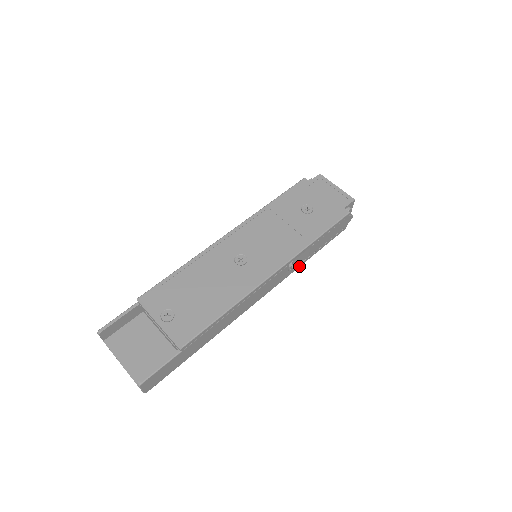
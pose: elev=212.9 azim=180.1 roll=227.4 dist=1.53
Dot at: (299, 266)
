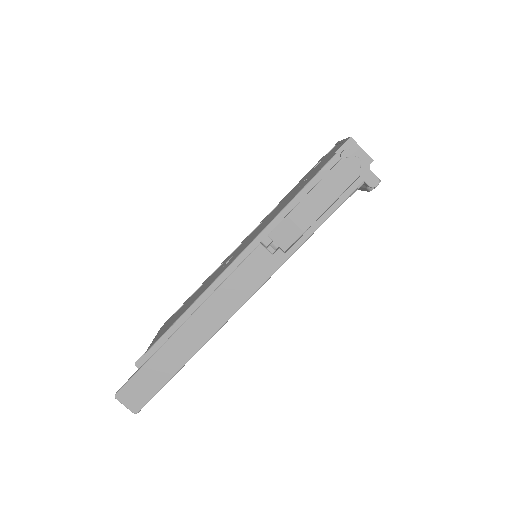
Dot at: (296, 248)
